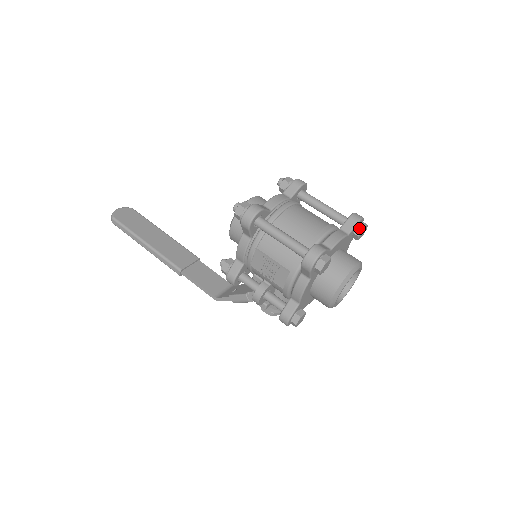
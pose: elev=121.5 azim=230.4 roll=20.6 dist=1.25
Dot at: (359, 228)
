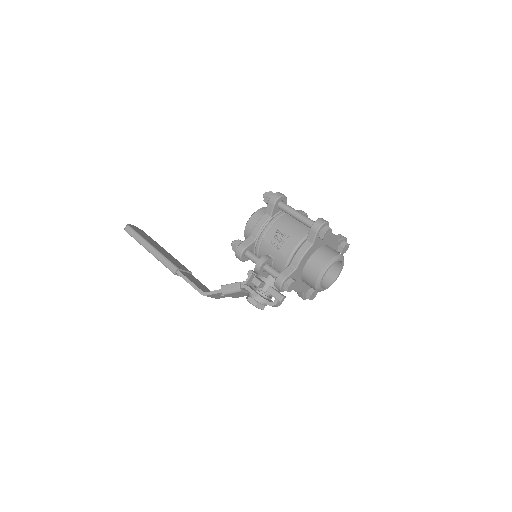
Dot at: (344, 242)
